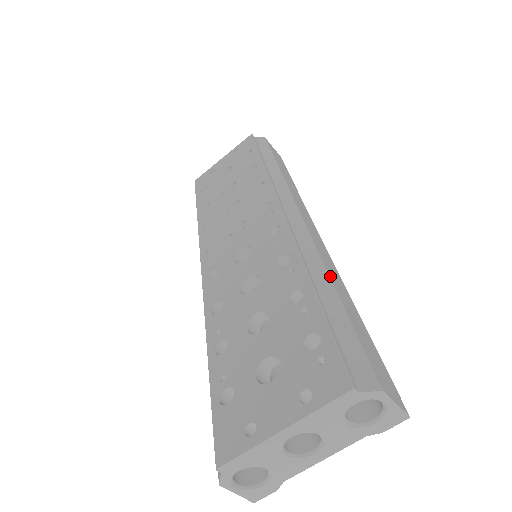
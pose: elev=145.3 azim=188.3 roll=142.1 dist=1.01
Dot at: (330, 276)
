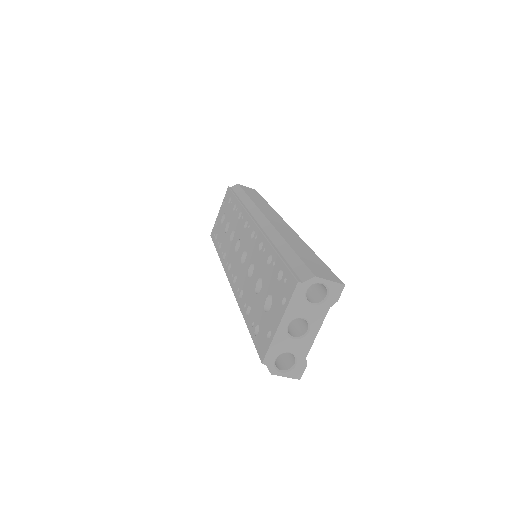
Dot at: (286, 240)
